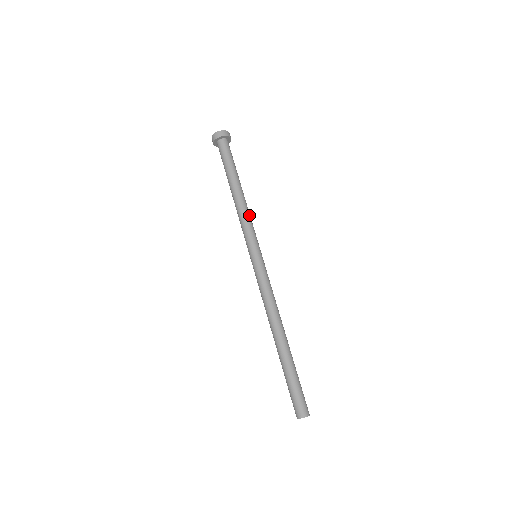
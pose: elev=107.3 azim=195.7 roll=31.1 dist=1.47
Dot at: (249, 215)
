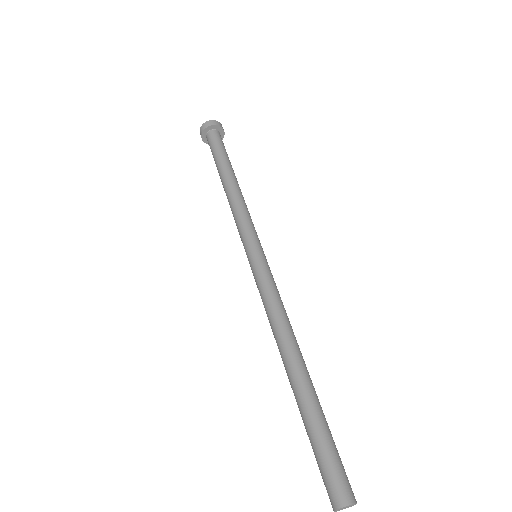
Dot at: occluded
